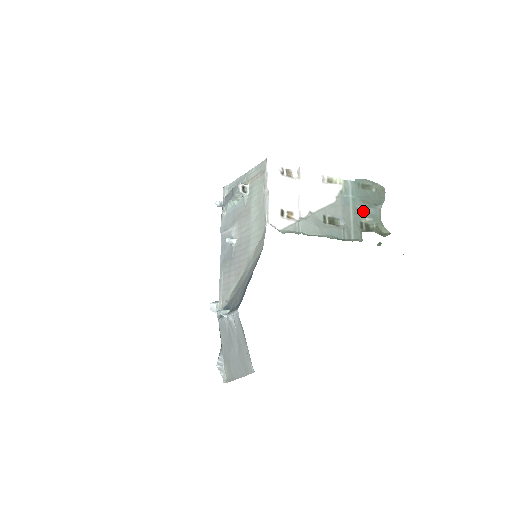
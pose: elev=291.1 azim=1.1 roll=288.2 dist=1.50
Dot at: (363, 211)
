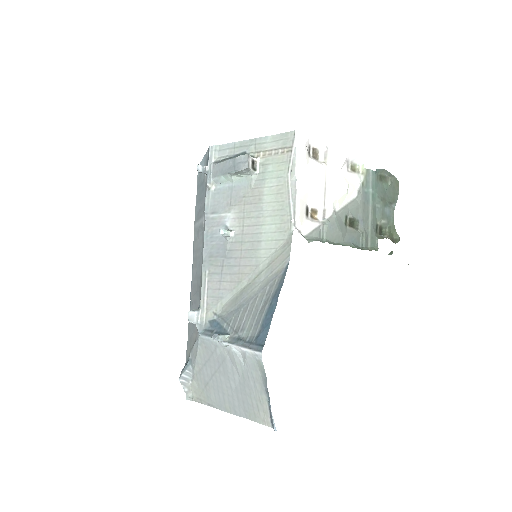
Dot at: (380, 211)
